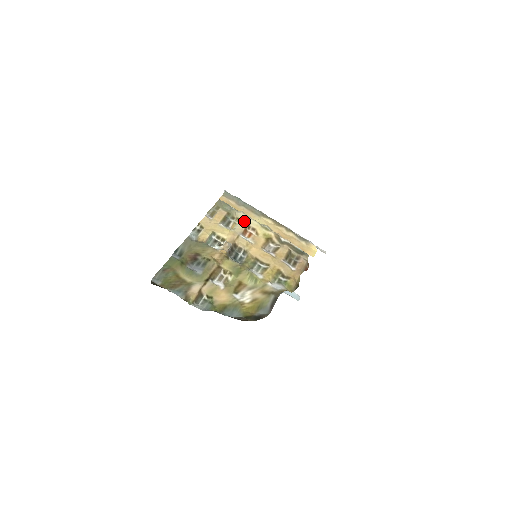
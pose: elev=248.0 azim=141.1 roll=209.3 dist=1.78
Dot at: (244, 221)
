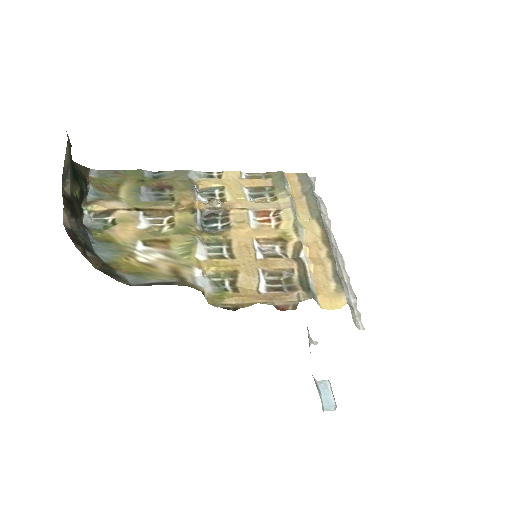
Dot at: (279, 205)
